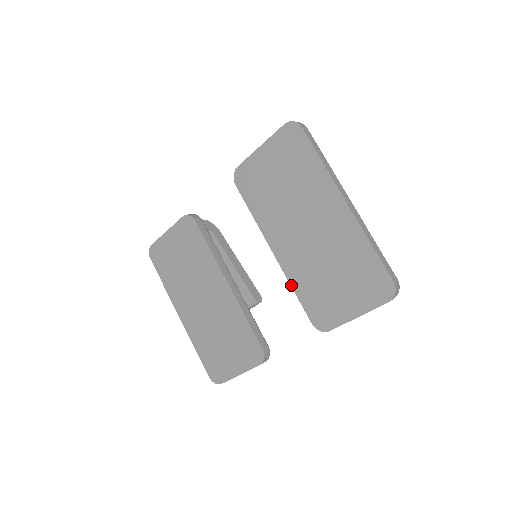
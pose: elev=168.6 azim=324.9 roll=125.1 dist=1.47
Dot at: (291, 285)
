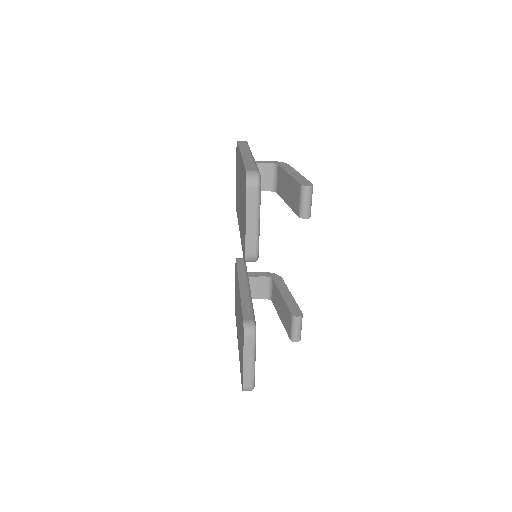
Dot at: (241, 244)
